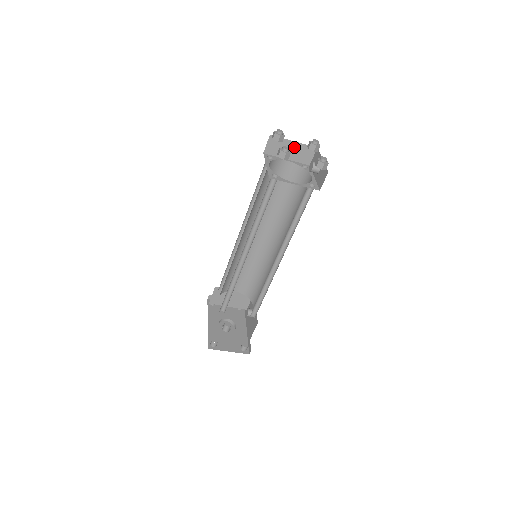
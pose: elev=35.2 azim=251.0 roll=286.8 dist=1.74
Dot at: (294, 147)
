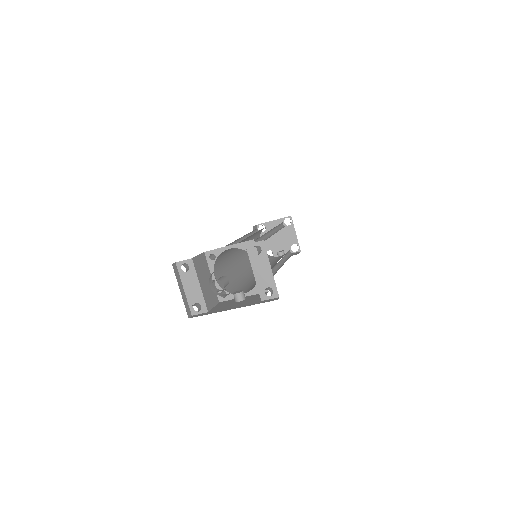
Dot at: occluded
